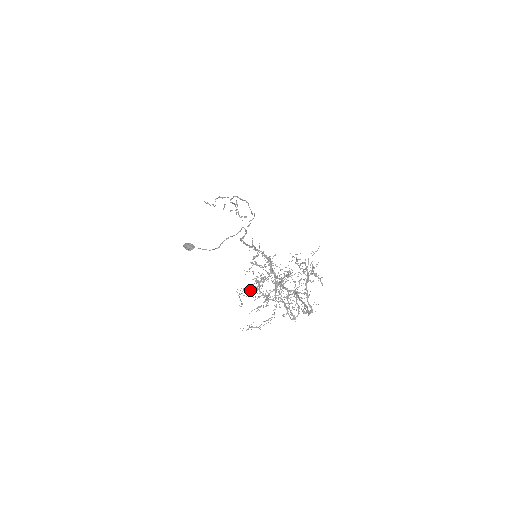
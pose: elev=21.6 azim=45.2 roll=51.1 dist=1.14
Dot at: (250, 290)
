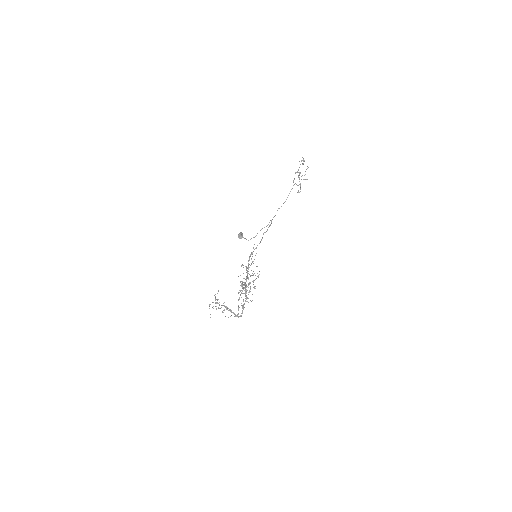
Dot at: occluded
